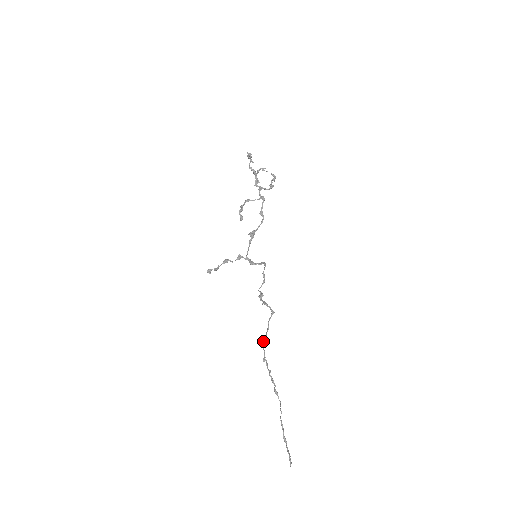
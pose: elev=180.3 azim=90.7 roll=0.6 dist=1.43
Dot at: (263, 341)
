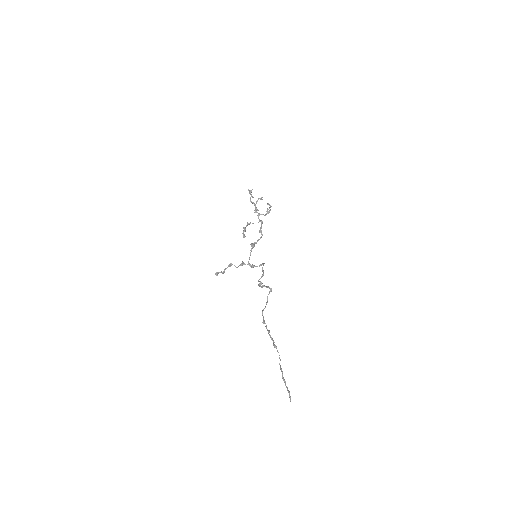
Dot at: (262, 310)
